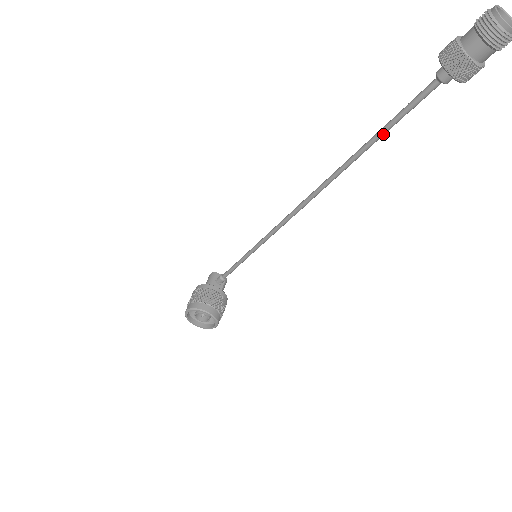
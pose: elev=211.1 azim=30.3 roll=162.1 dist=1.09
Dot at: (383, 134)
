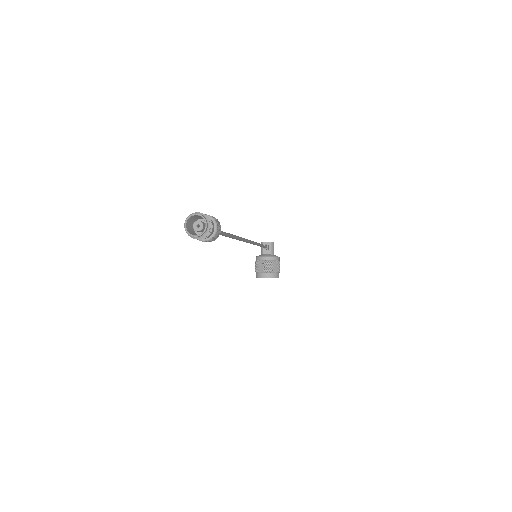
Dot at: (226, 236)
